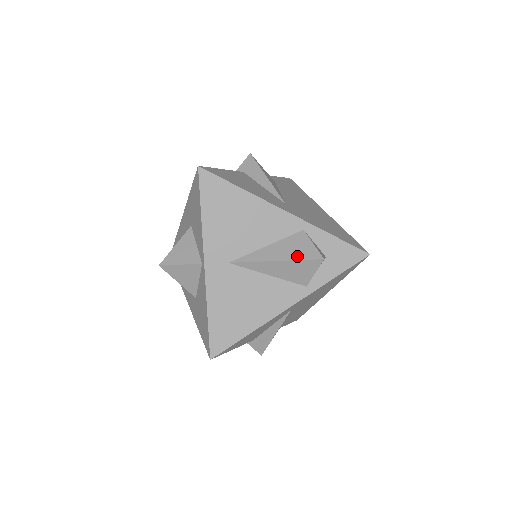
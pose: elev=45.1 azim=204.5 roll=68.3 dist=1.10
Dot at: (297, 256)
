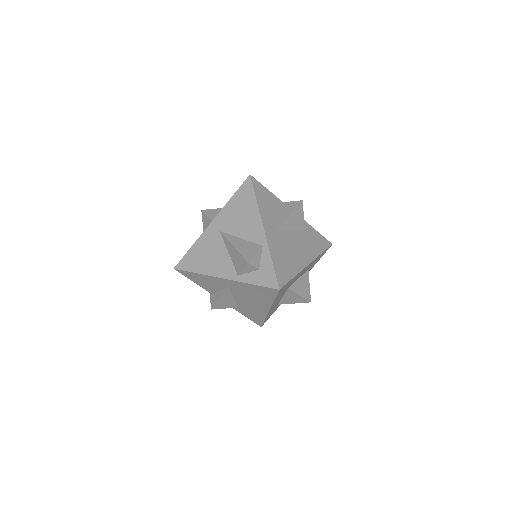
Dot at: (242, 252)
